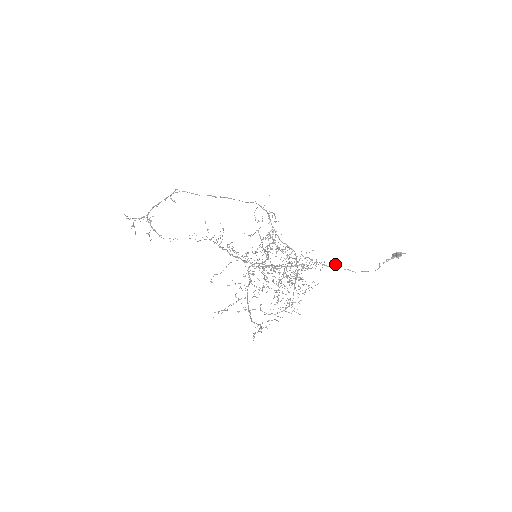
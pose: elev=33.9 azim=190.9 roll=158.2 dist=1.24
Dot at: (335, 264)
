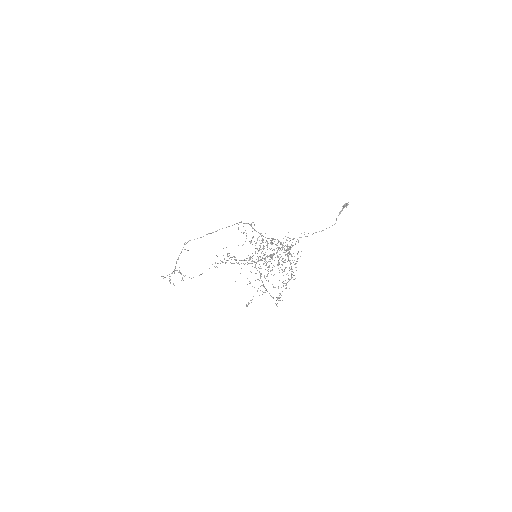
Dot at: (308, 233)
